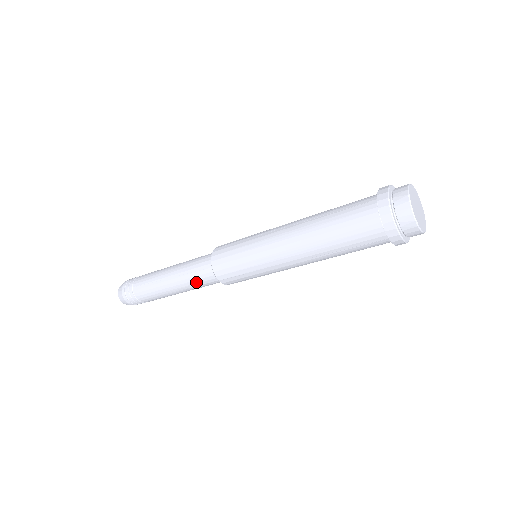
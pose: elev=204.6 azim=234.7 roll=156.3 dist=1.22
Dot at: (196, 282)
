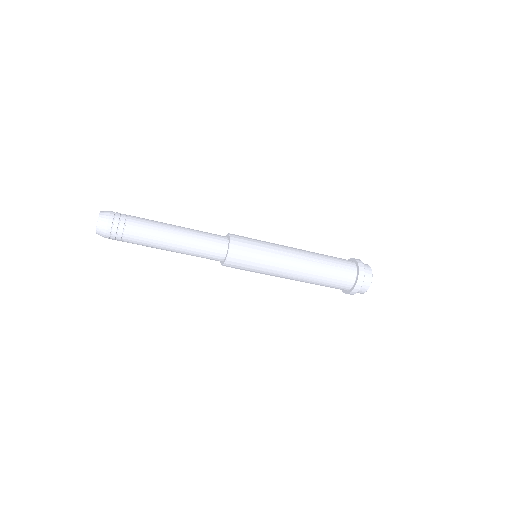
Dot at: (200, 256)
